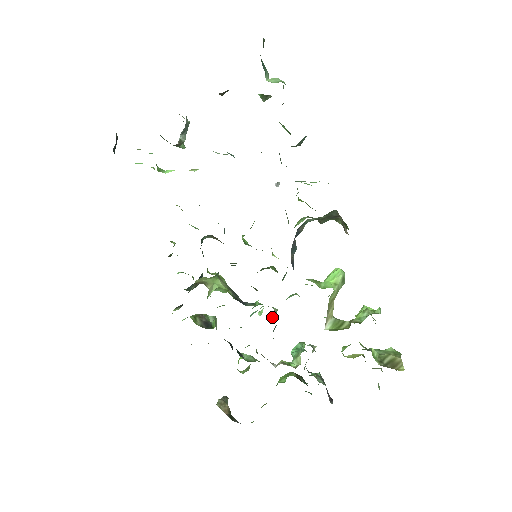
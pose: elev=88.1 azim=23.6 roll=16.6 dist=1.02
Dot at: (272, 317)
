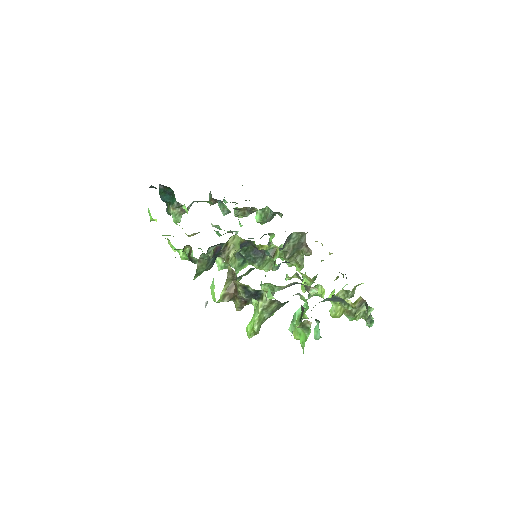
Dot at: occluded
